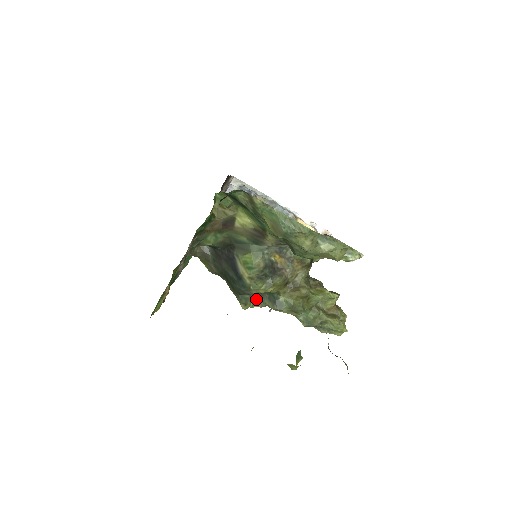
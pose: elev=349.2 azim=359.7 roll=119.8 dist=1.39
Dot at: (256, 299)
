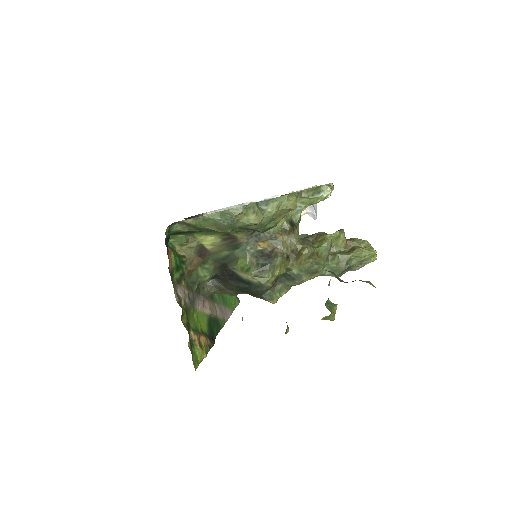
Dot at: (278, 288)
